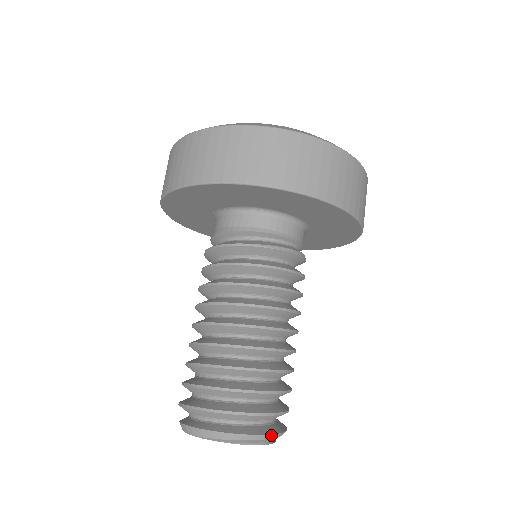
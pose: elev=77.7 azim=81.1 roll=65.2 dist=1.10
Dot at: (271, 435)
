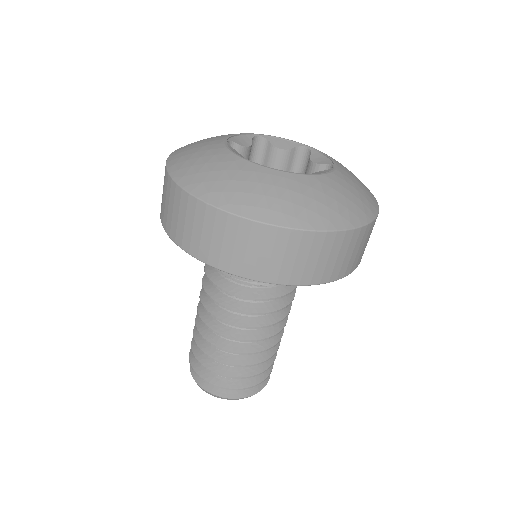
Dot at: occluded
